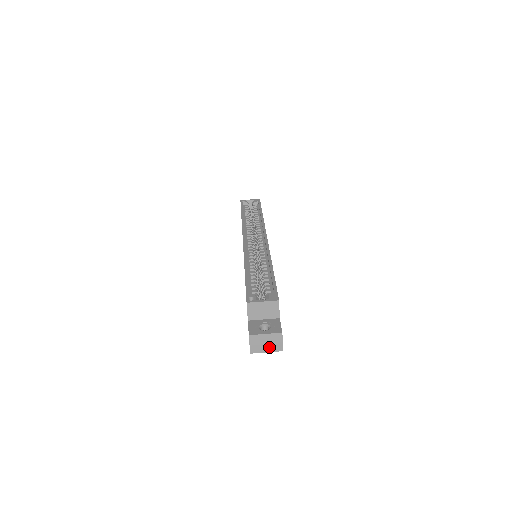
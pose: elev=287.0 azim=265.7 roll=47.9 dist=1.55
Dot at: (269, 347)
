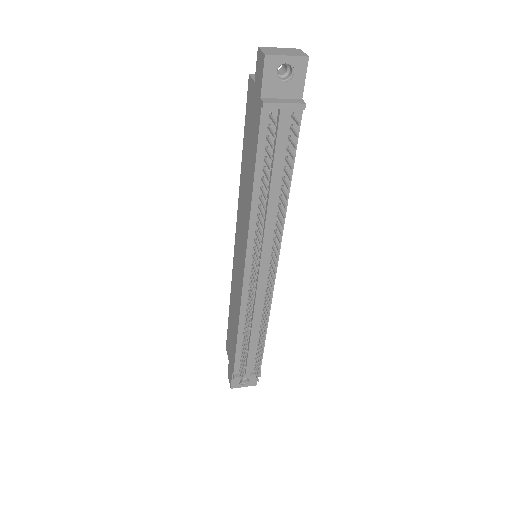
Dot at: (288, 54)
